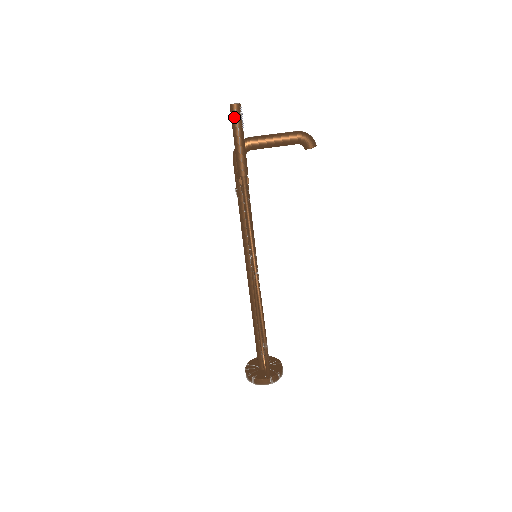
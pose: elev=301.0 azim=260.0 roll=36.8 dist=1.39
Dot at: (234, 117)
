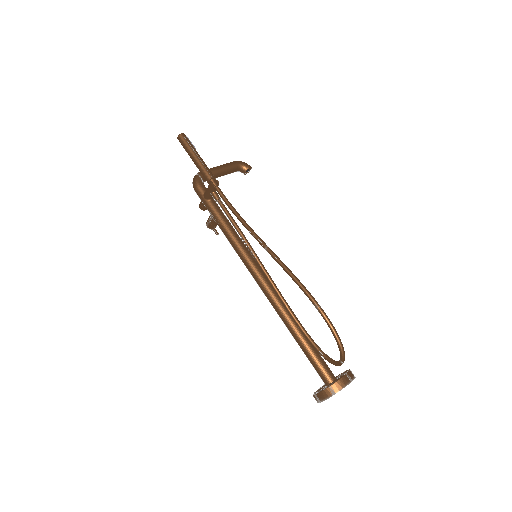
Dot at: (185, 141)
